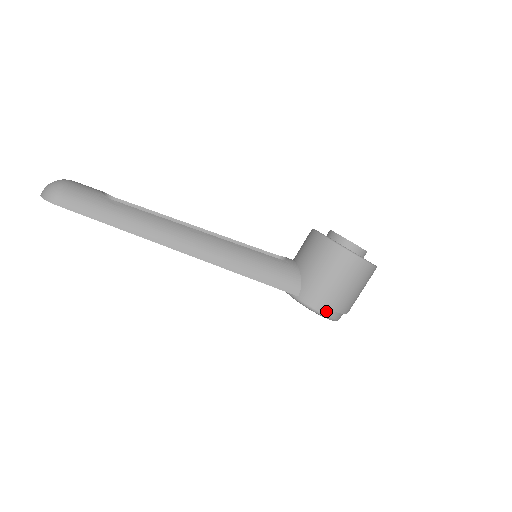
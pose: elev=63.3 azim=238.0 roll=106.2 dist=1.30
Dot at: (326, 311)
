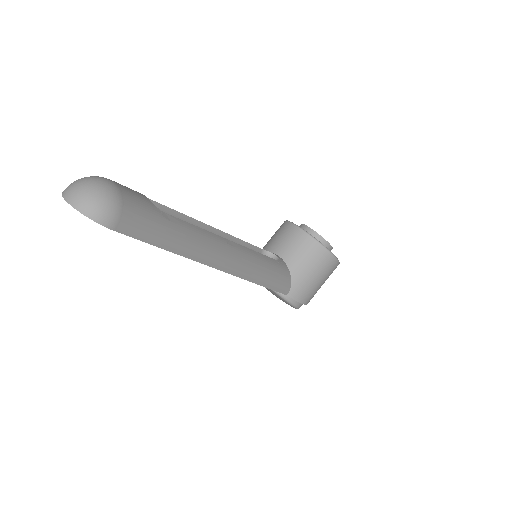
Dot at: (301, 305)
